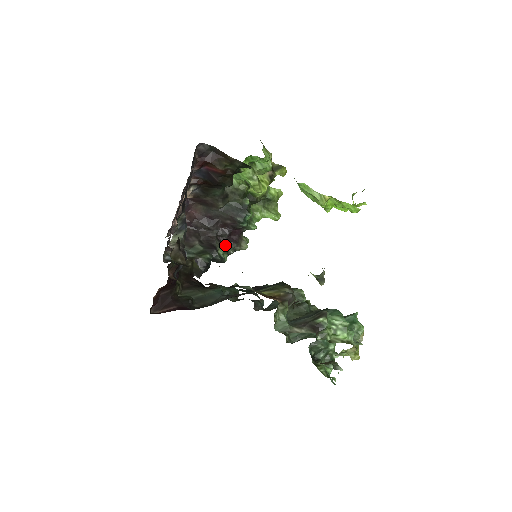
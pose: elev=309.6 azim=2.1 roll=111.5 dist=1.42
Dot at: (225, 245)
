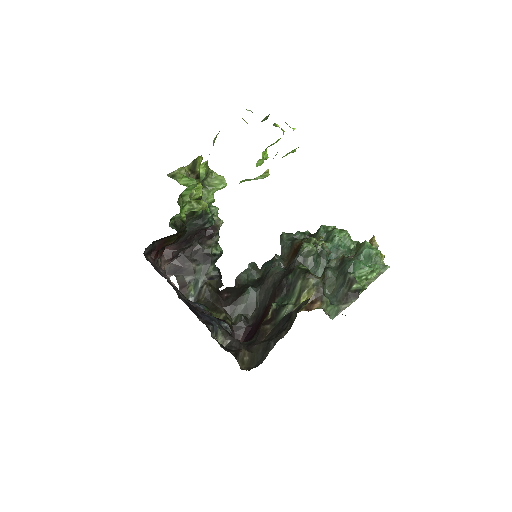
Dot at: (209, 240)
